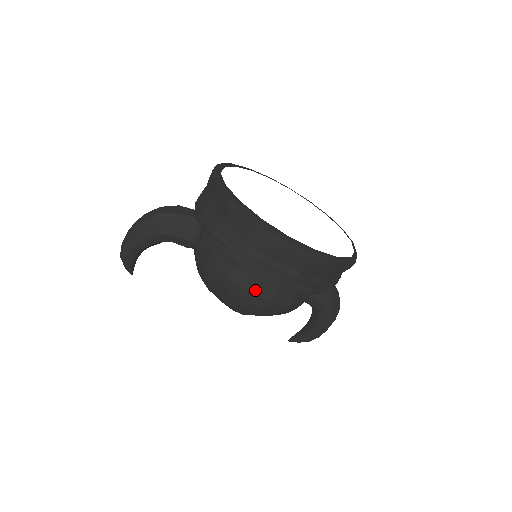
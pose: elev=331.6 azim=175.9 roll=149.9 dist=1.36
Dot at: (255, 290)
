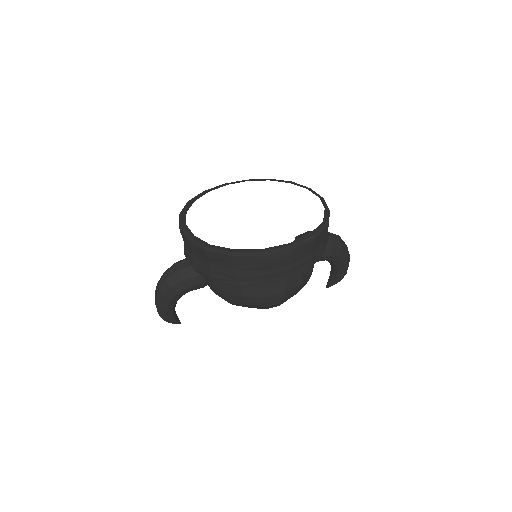
Dot at: (269, 293)
